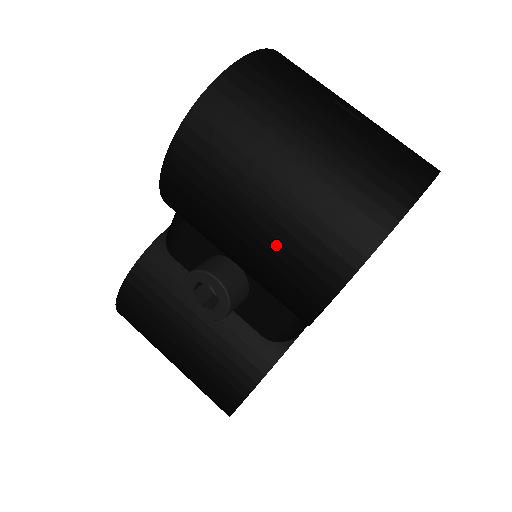
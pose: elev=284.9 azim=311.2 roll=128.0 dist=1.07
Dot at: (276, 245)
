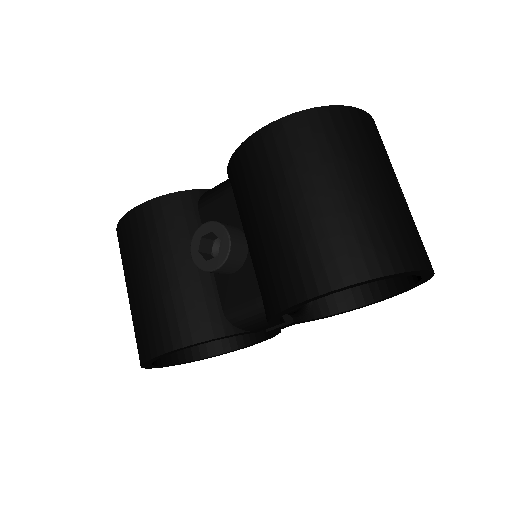
Dot at: (298, 234)
